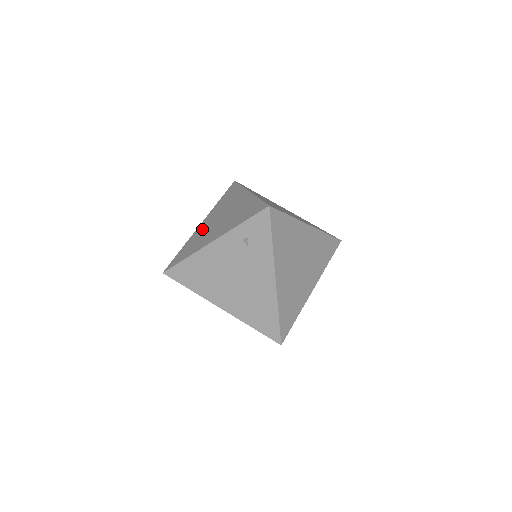
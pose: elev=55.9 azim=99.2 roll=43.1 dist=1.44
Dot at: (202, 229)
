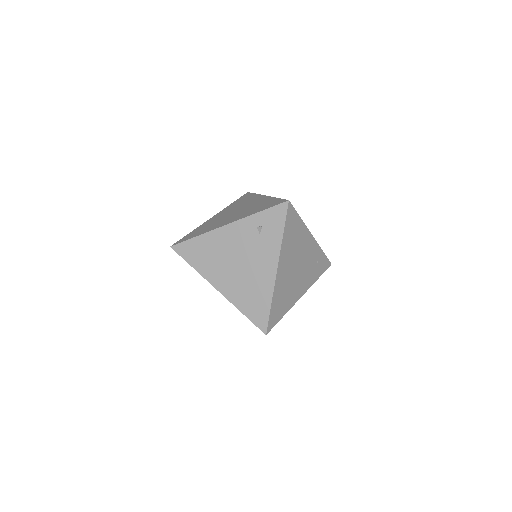
Dot at: (214, 219)
